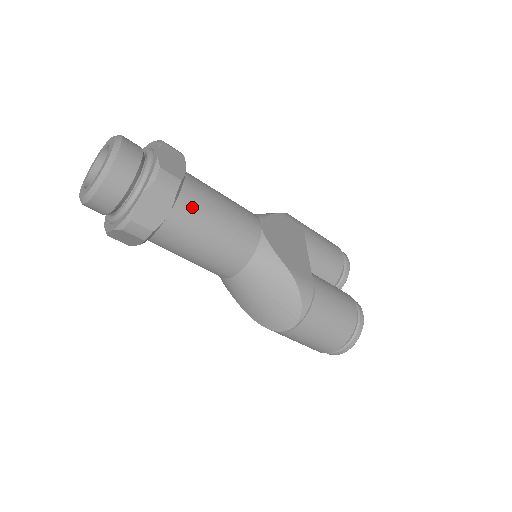
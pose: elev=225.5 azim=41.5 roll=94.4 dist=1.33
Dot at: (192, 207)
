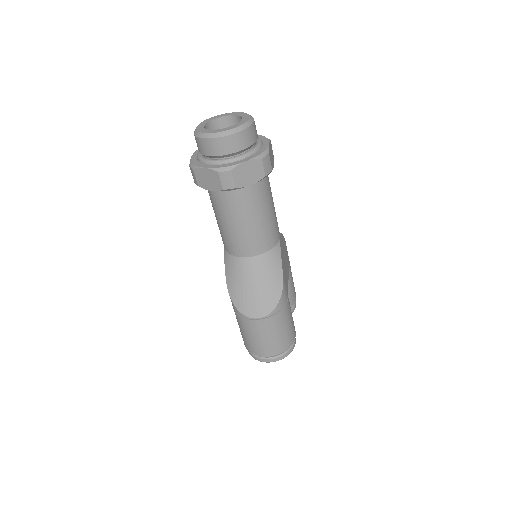
Dot at: (262, 192)
